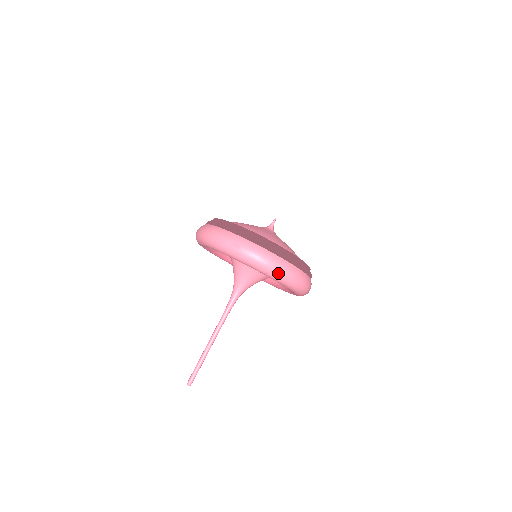
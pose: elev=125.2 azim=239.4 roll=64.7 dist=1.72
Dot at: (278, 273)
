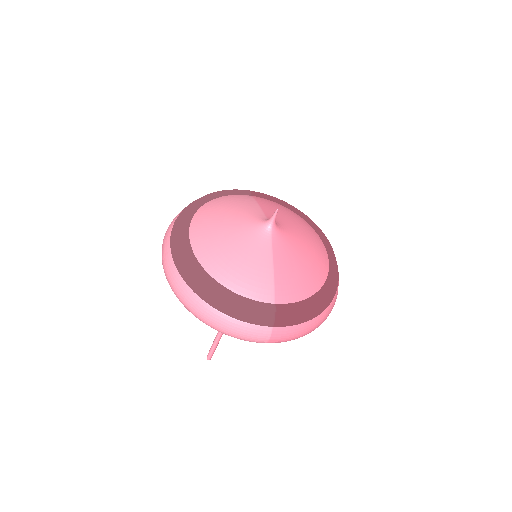
Dot at: (187, 308)
